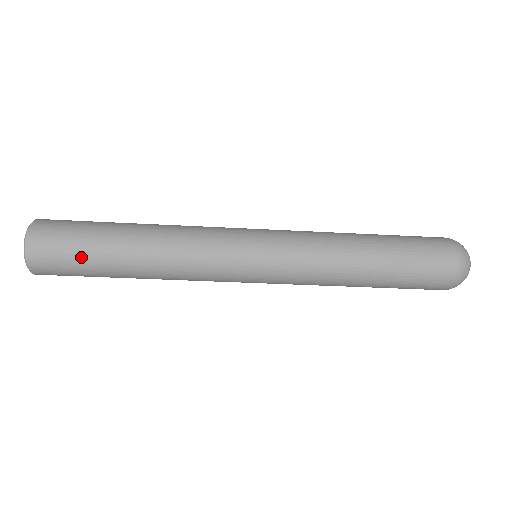
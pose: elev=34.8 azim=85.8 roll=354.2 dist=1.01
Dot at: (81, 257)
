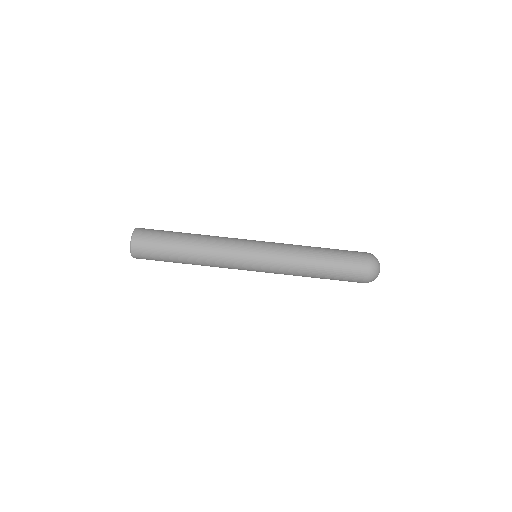
Dot at: occluded
